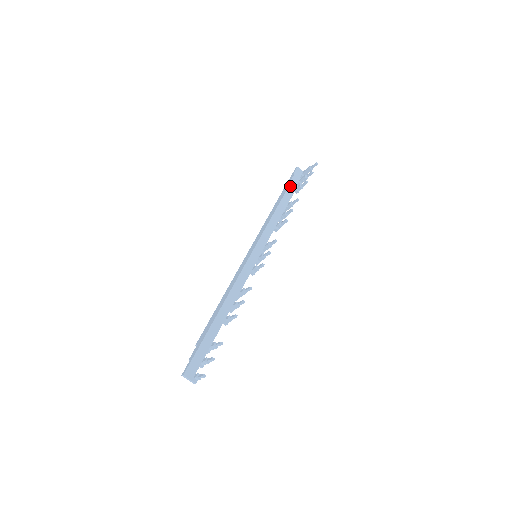
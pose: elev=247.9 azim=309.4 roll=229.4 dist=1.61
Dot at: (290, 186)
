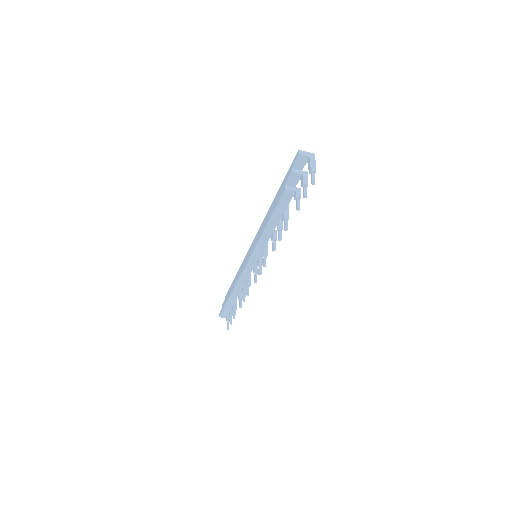
Dot at: (283, 195)
